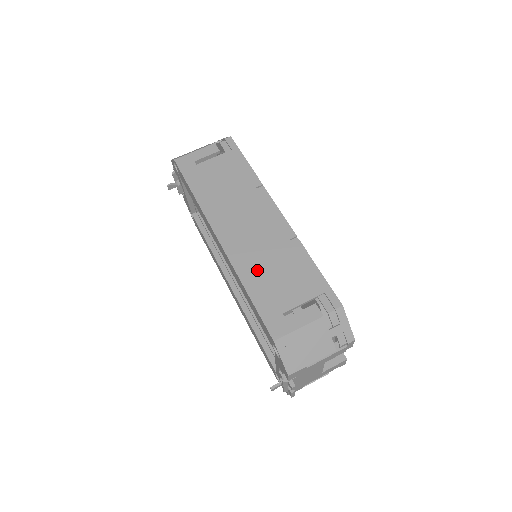
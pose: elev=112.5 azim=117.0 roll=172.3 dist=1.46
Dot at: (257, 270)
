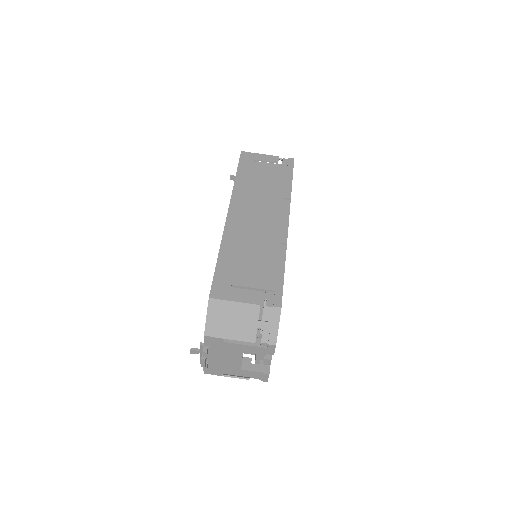
Dot at: (238, 247)
